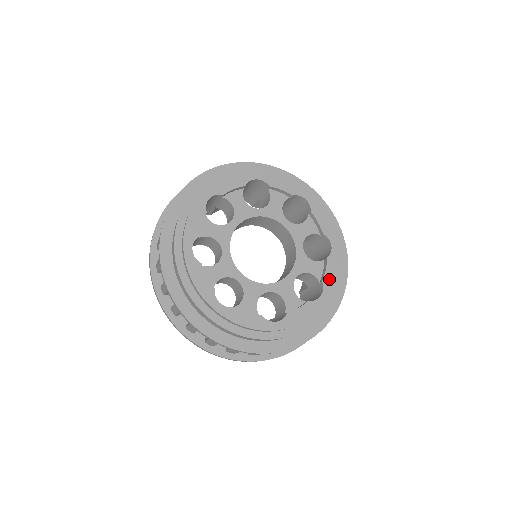
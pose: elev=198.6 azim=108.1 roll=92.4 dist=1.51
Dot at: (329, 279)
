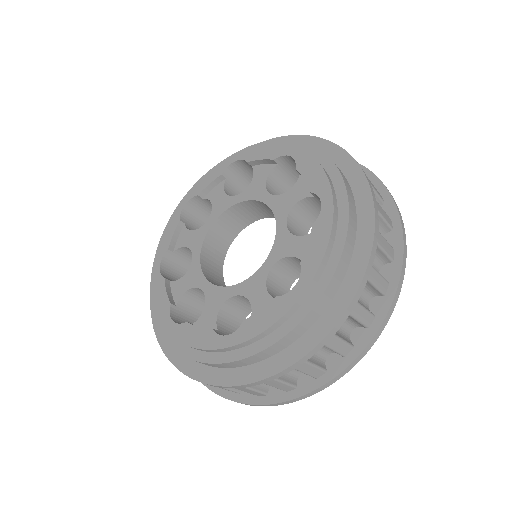
Dot at: (312, 256)
